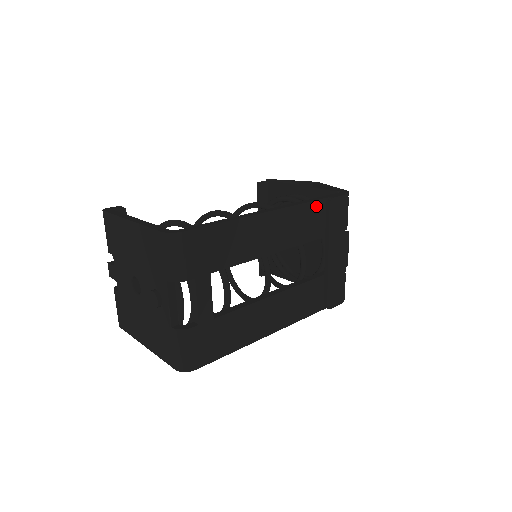
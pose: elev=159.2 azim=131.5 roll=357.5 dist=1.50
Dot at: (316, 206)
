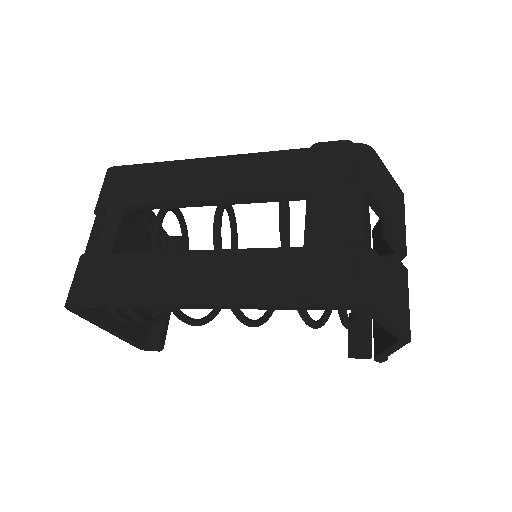
Dot at: (291, 156)
